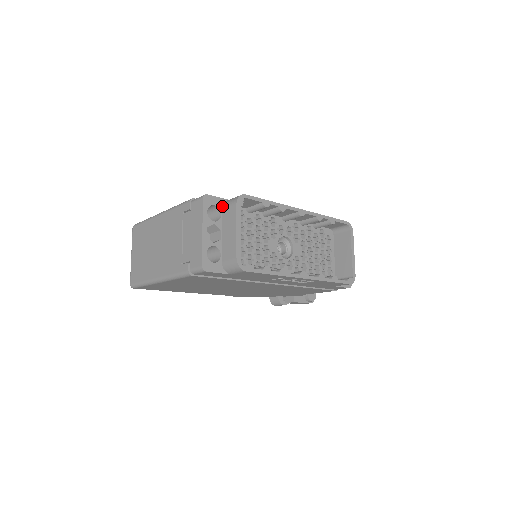
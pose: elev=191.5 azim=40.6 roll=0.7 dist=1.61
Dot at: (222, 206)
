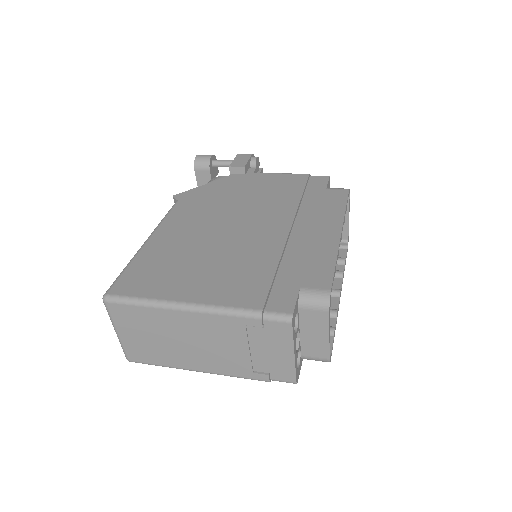
Dot at: (298, 306)
